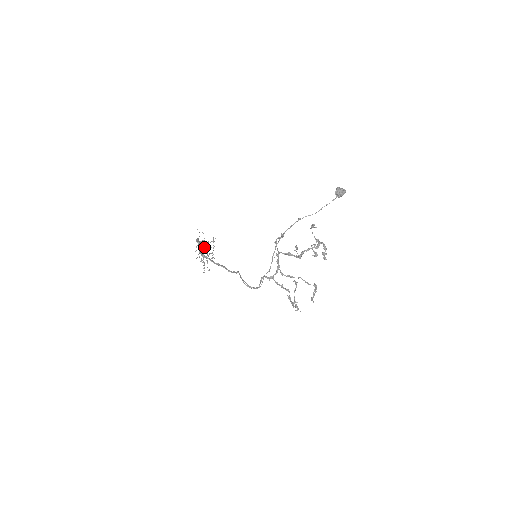
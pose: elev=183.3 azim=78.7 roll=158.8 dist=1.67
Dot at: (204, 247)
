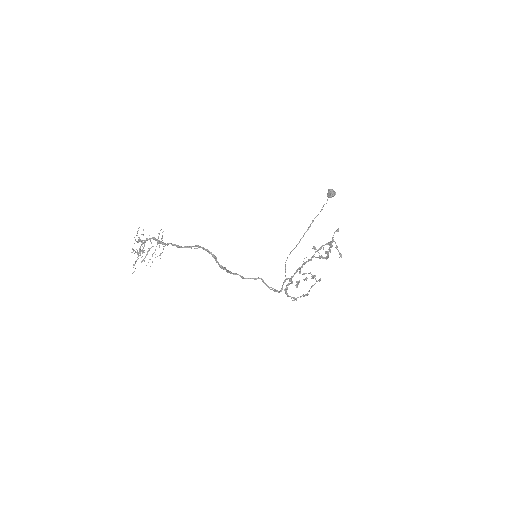
Dot at: occluded
